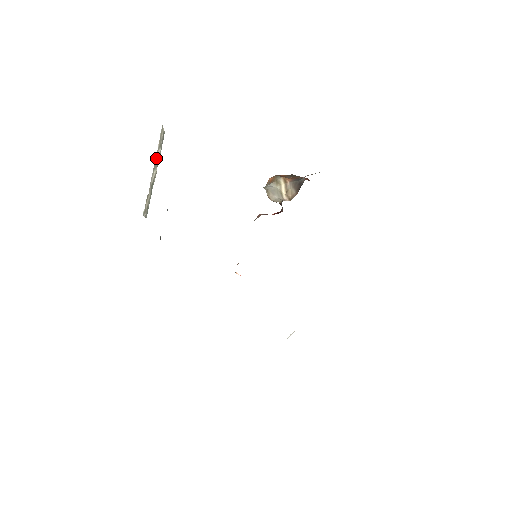
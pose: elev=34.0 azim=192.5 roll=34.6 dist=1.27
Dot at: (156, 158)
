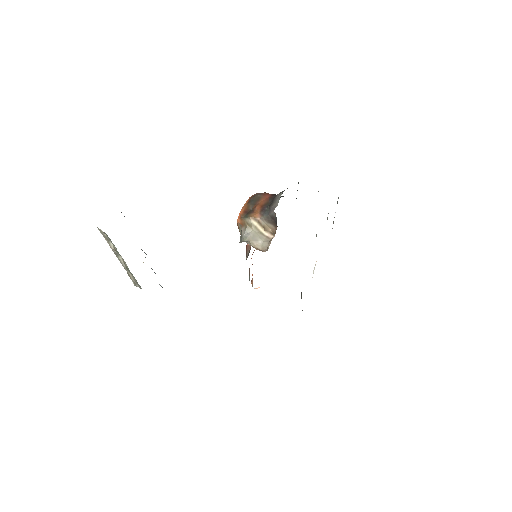
Dot at: (113, 250)
